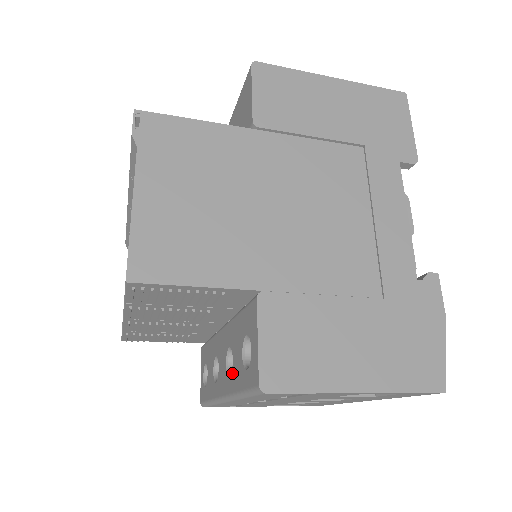
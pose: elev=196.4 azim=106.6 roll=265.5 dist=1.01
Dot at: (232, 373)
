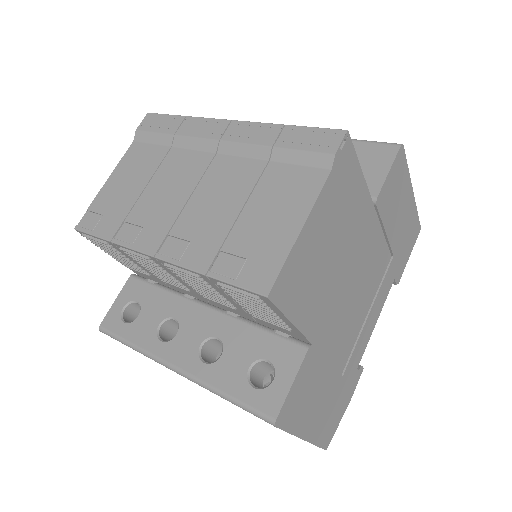
Dot at: (215, 365)
